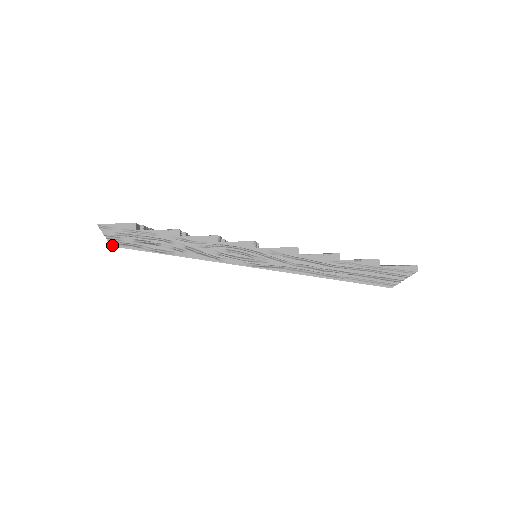
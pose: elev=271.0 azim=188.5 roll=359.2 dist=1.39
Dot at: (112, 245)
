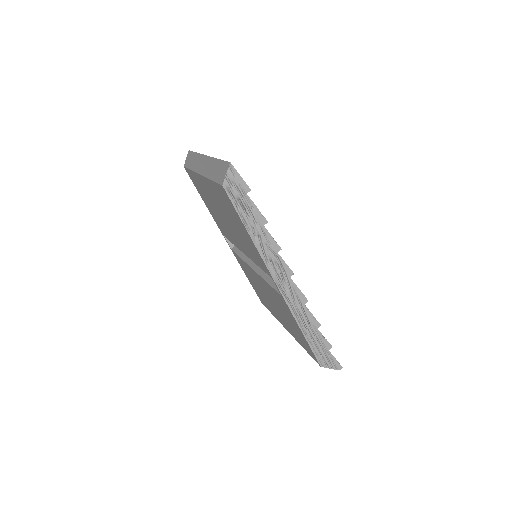
Dot at: (224, 186)
